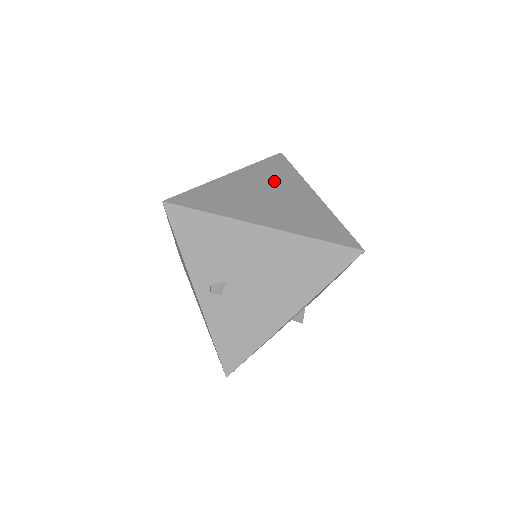
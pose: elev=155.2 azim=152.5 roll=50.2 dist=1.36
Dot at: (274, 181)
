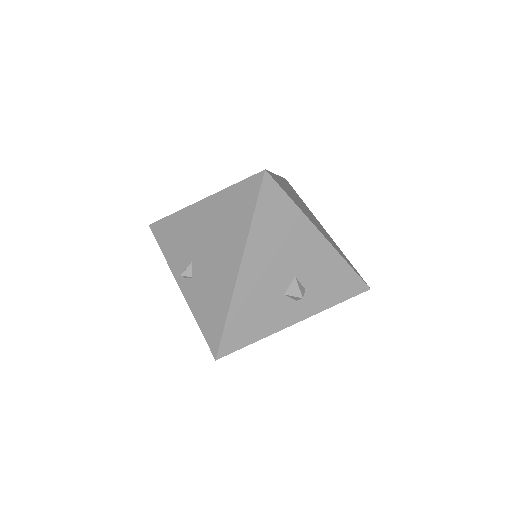
Dot at: occluded
